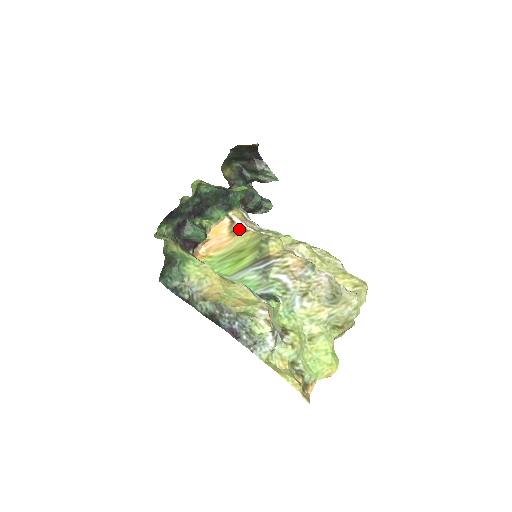
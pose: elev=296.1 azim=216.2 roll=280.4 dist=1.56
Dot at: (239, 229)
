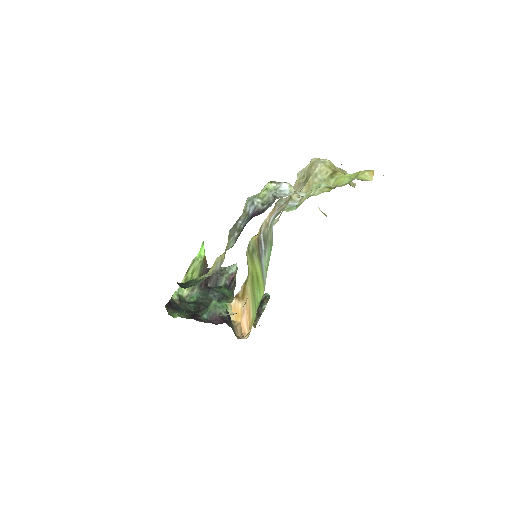
Dot at: (243, 288)
